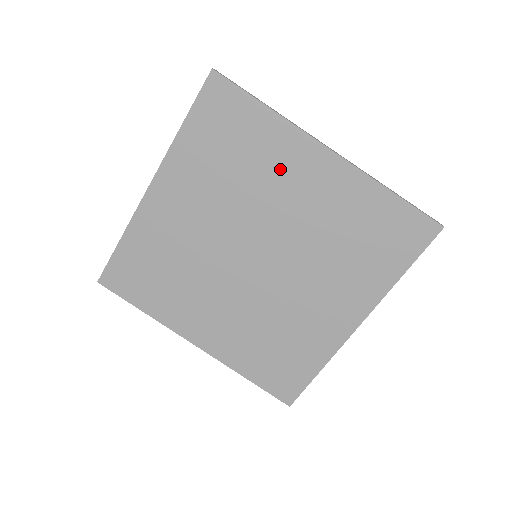
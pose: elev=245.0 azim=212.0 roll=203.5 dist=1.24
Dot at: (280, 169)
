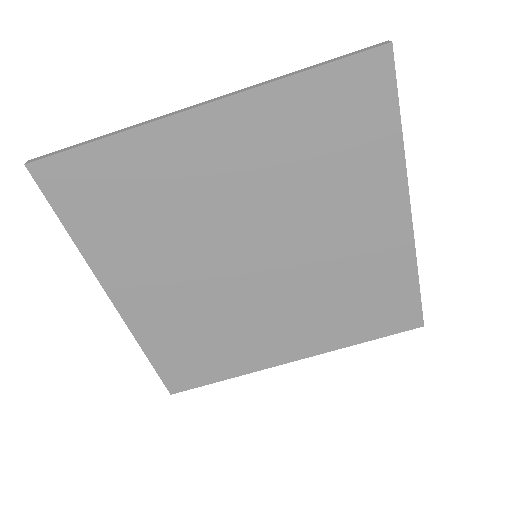
Dot at: (356, 197)
